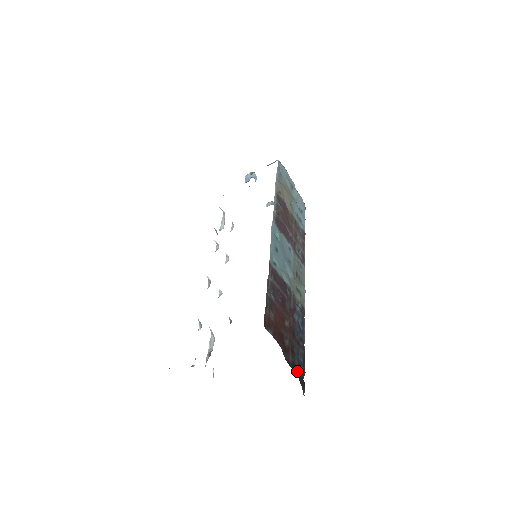
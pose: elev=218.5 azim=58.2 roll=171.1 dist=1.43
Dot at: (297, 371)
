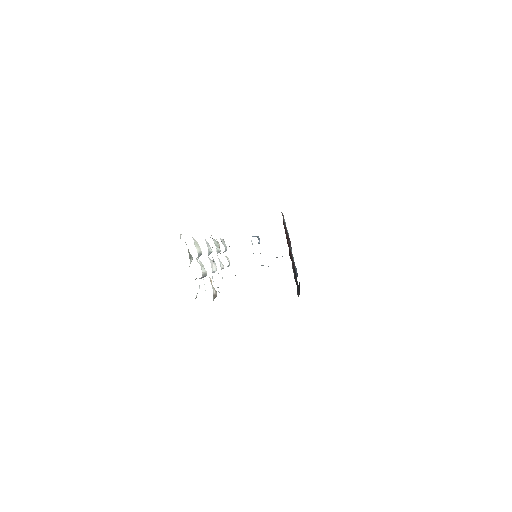
Dot at: (295, 277)
